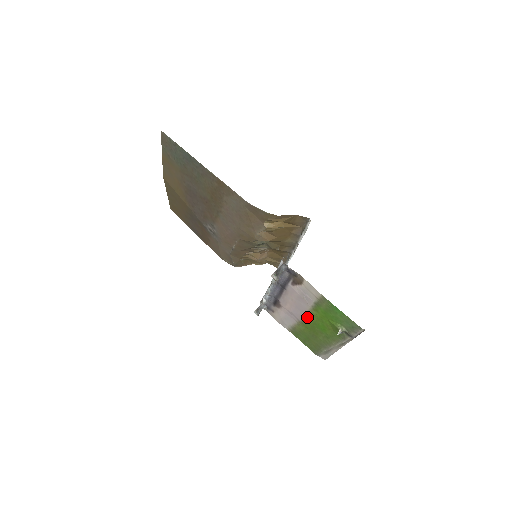
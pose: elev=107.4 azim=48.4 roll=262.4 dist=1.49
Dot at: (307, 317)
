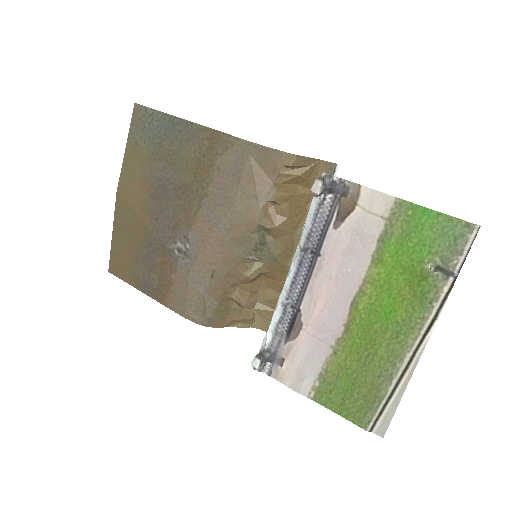
Dot at: (358, 304)
